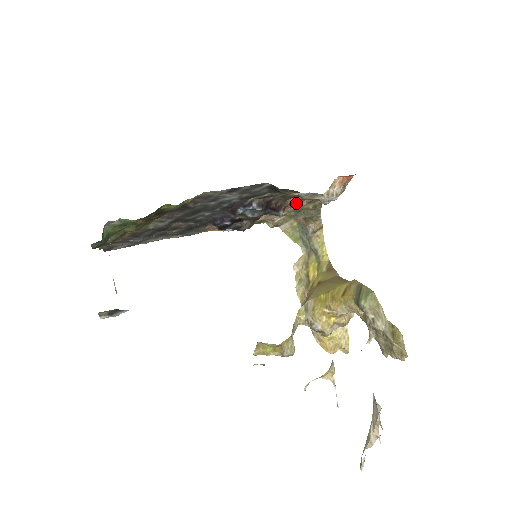
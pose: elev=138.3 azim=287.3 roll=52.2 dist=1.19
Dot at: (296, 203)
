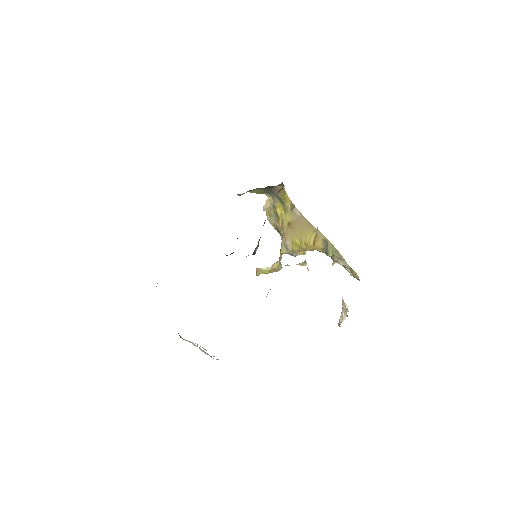
Dot at: occluded
